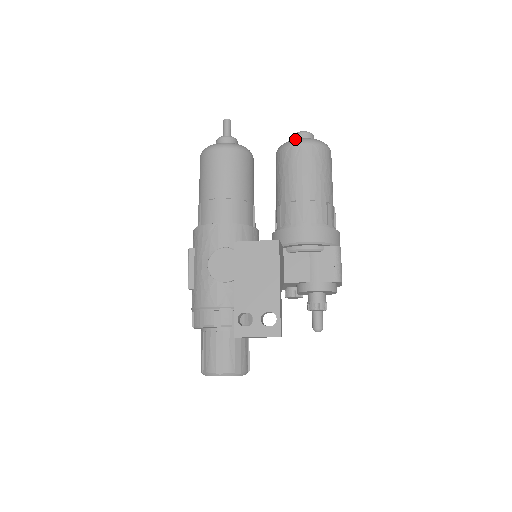
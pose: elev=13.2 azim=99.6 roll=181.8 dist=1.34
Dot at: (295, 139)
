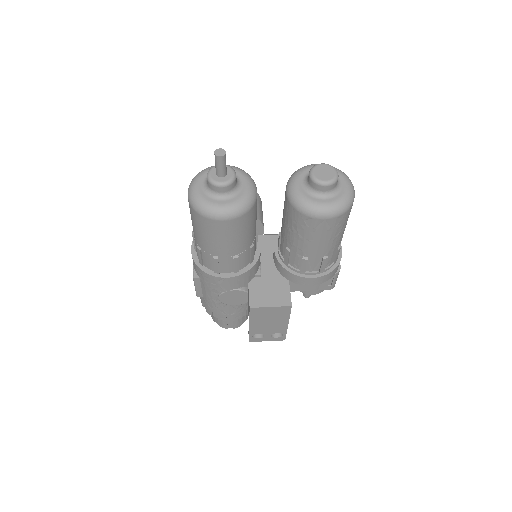
Dot at: (318, 209)
